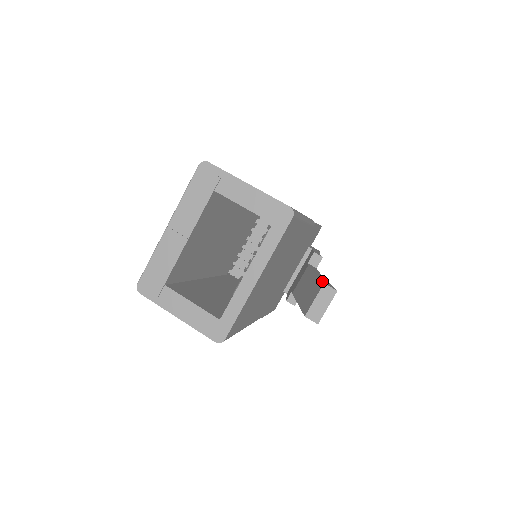
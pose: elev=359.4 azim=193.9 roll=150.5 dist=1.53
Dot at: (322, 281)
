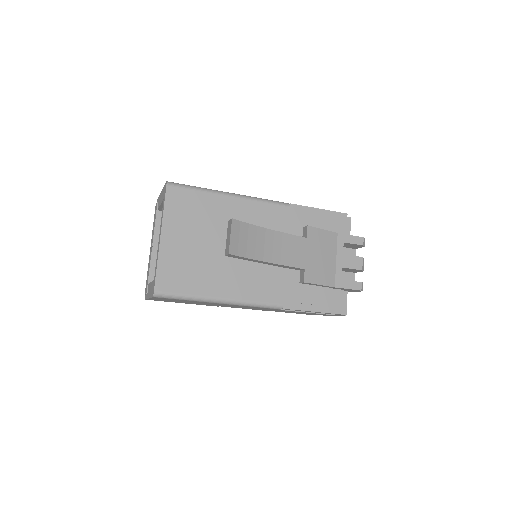
Dot at: occluded
